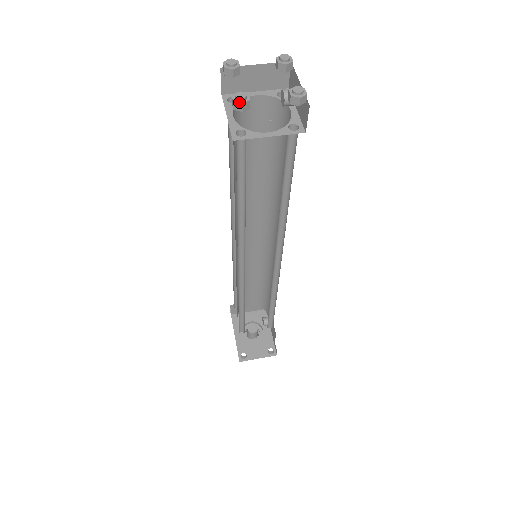
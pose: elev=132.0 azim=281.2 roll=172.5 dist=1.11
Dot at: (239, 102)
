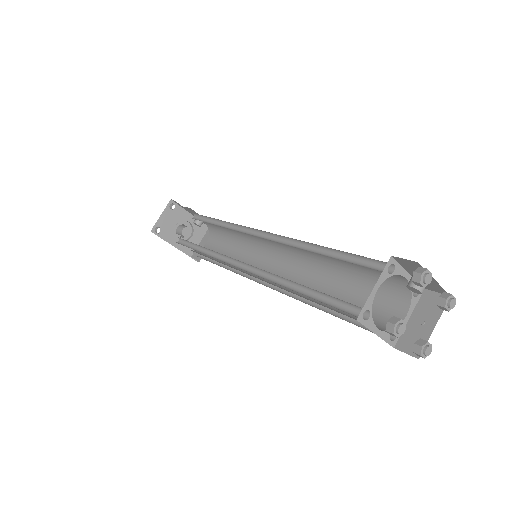
Dot at: (428, 355)
